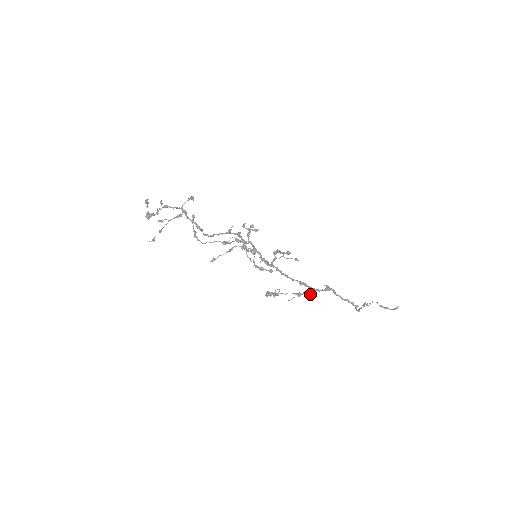
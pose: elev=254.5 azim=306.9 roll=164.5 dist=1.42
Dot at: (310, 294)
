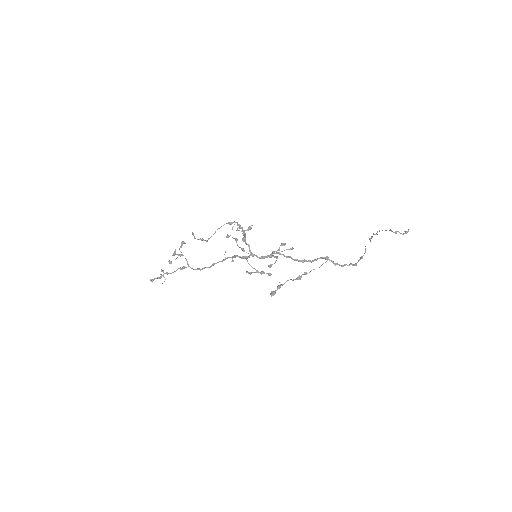
Dot at: occluded
